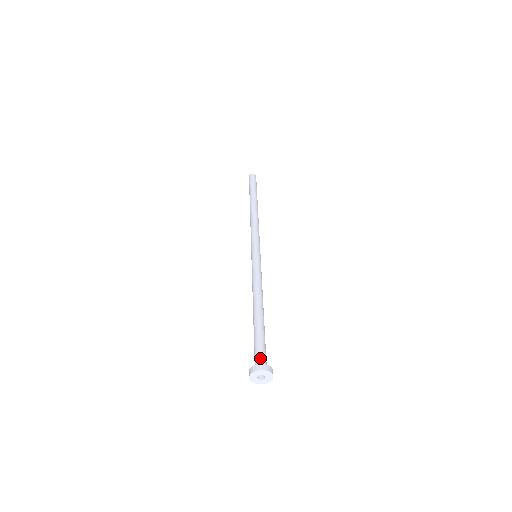
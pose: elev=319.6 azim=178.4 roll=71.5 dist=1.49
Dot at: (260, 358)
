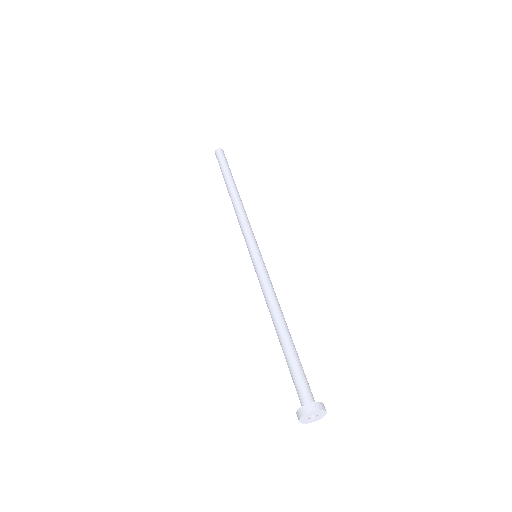
Dot at: (311, 393)
